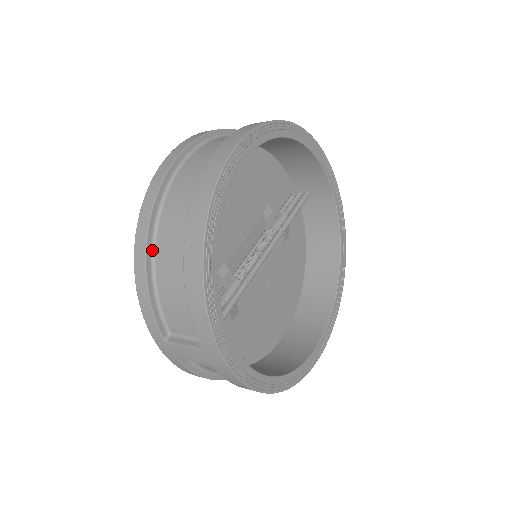
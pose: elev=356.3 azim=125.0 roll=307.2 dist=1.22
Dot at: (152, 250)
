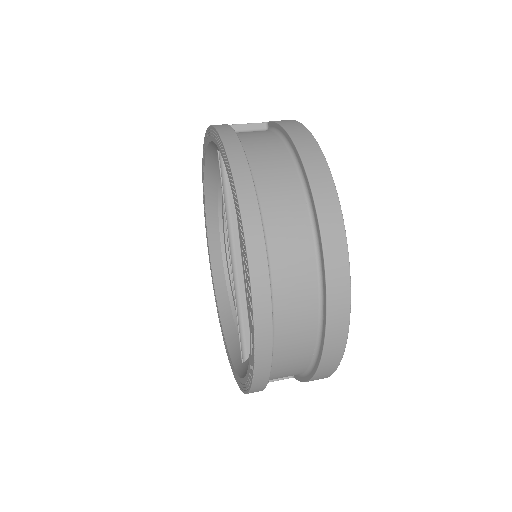
Dot at: occluded
